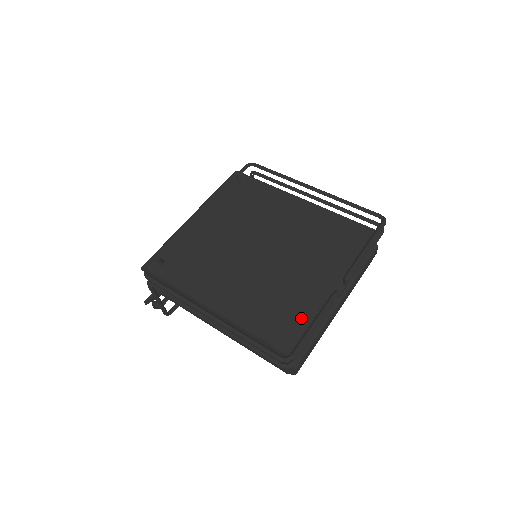
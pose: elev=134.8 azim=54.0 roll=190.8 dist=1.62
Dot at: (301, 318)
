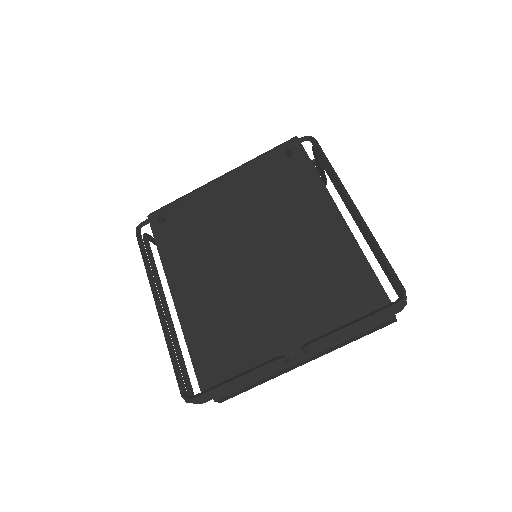
Dot at: (238, 360)
